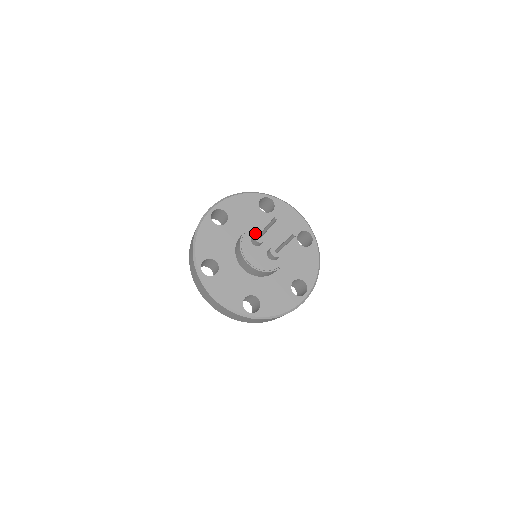
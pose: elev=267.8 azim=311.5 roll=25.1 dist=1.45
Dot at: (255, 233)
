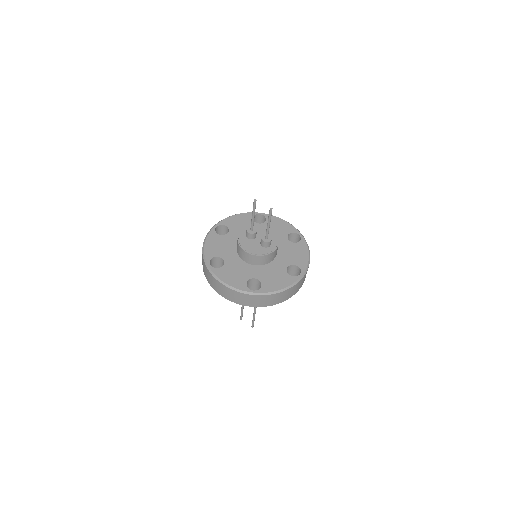
Dot at: (247, 228)
